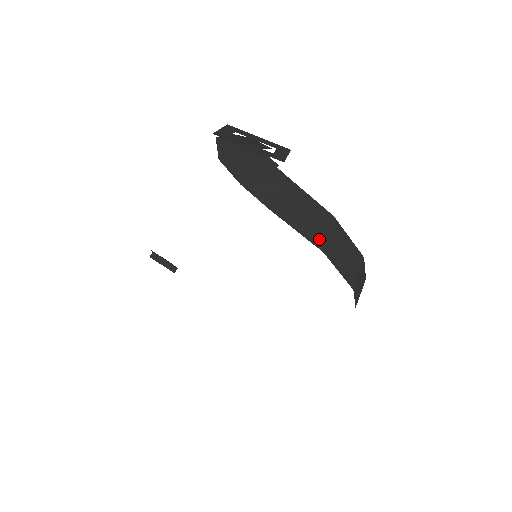
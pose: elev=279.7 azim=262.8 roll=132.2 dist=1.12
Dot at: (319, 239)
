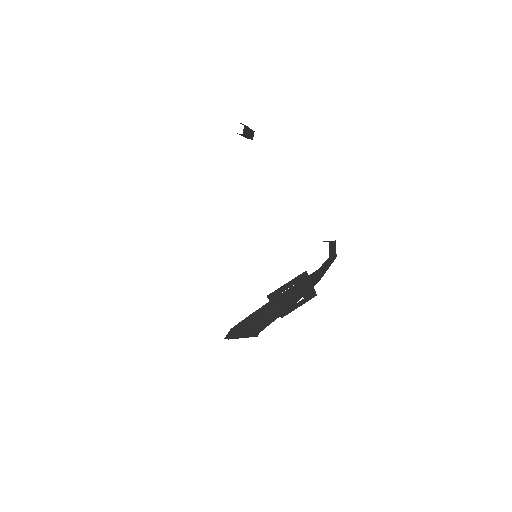
Dot at: occluded
